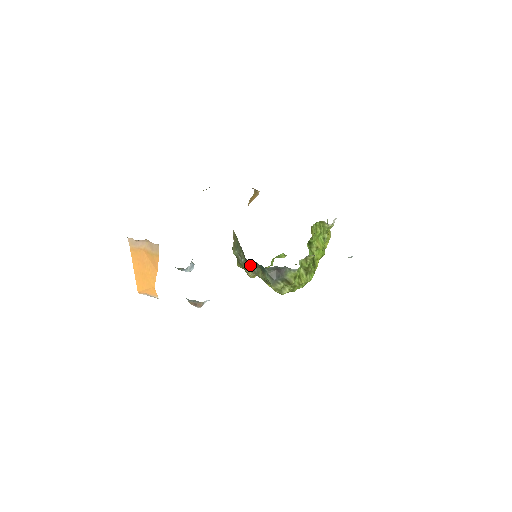
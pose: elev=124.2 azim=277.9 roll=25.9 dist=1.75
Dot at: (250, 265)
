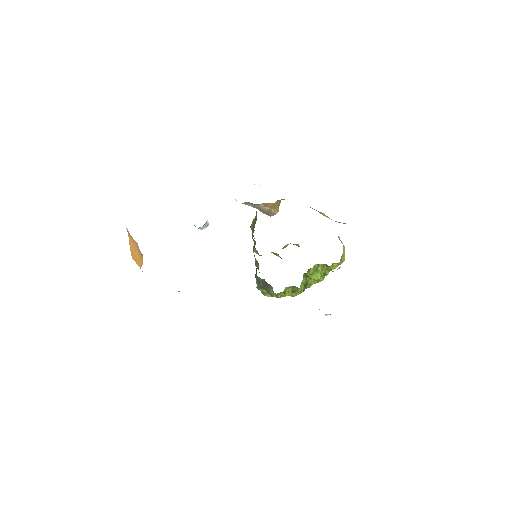
Dot at: occluded
